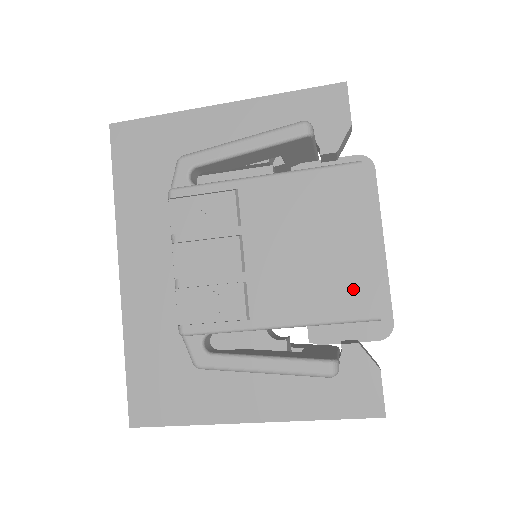
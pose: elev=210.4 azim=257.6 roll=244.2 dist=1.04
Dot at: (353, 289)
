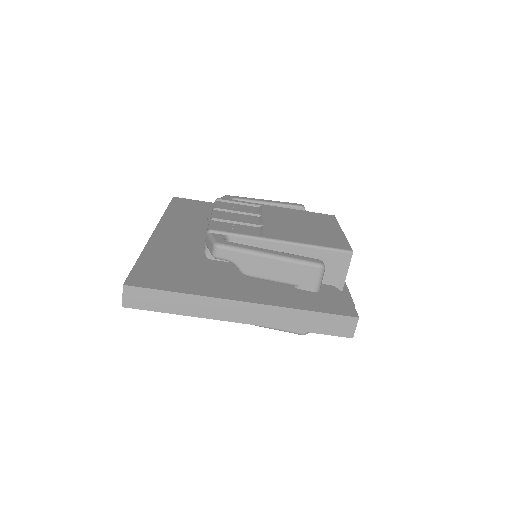
Dot at: (334, 240)
